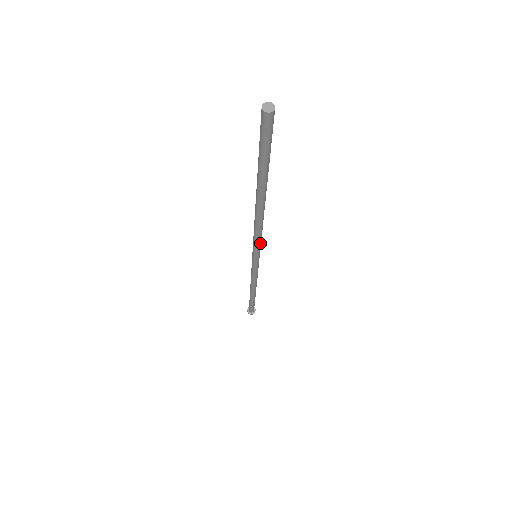
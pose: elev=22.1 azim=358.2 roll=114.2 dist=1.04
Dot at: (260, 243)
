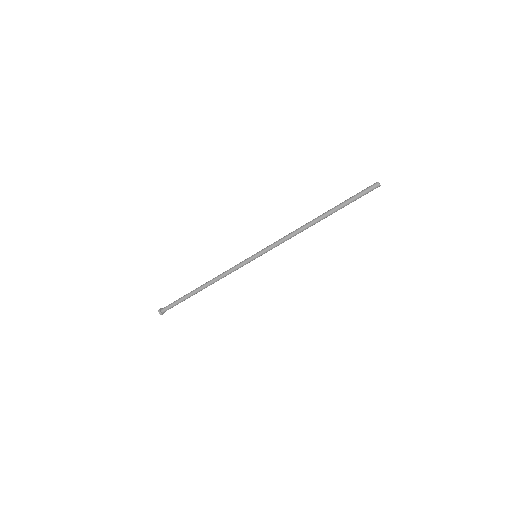
Dot at: (275, 246)
